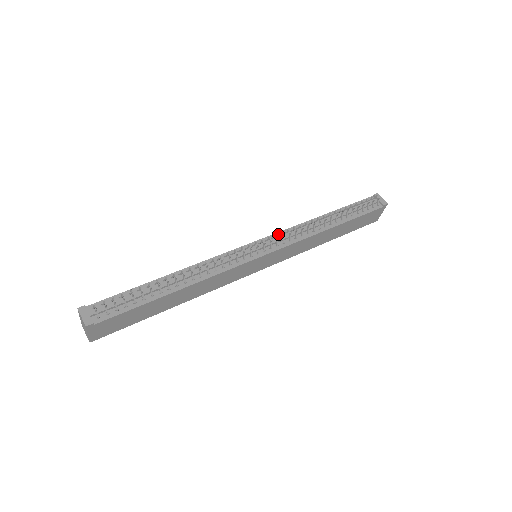
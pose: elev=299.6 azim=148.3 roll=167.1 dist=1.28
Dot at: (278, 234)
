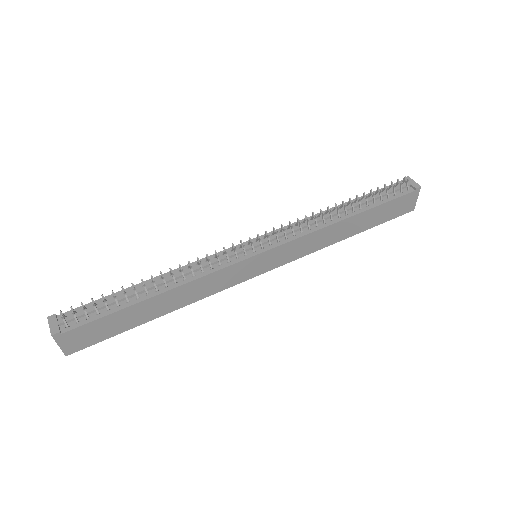
Dot at: occluded
